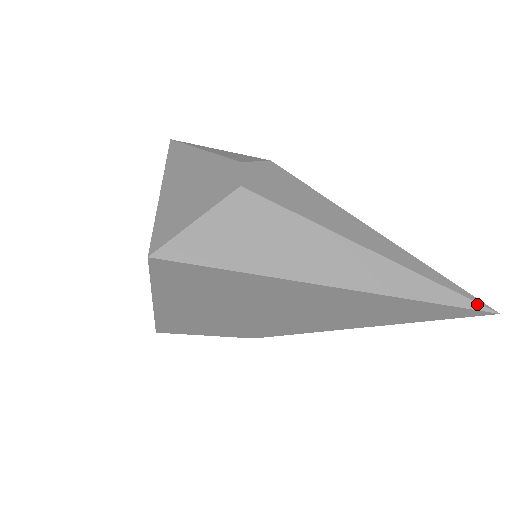
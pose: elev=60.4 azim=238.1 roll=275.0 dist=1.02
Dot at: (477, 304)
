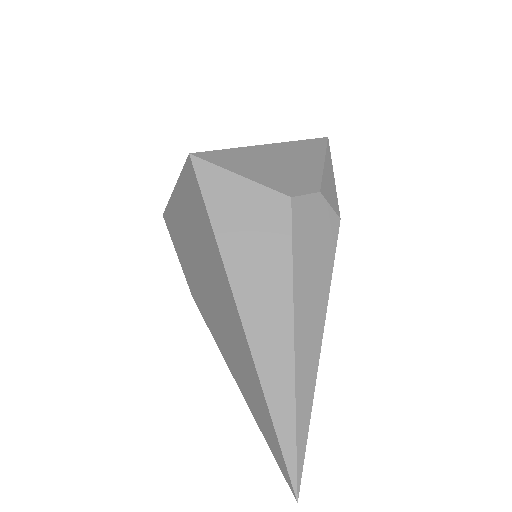
Dot at: (296, 474)
